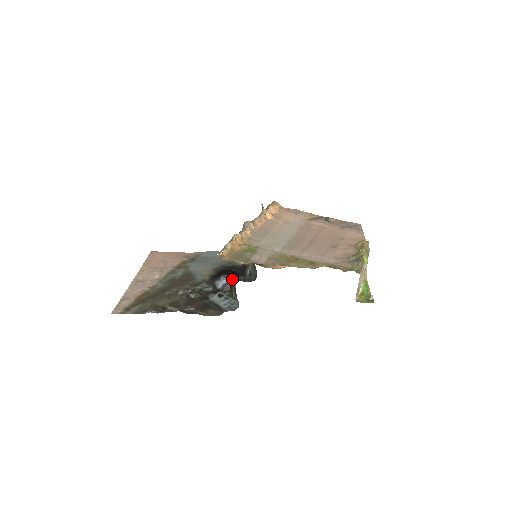
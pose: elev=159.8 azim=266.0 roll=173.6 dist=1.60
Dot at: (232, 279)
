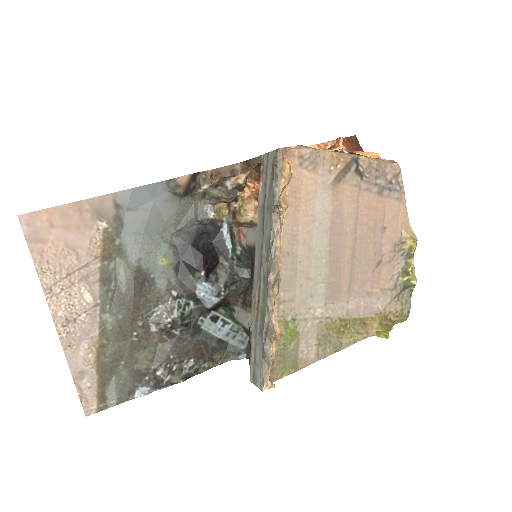
Dot at: (243, 325)
